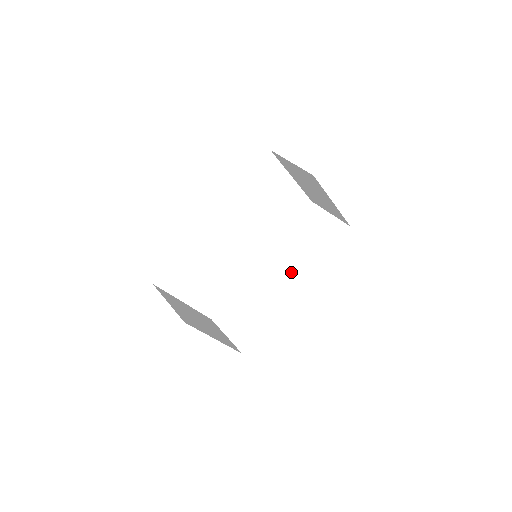
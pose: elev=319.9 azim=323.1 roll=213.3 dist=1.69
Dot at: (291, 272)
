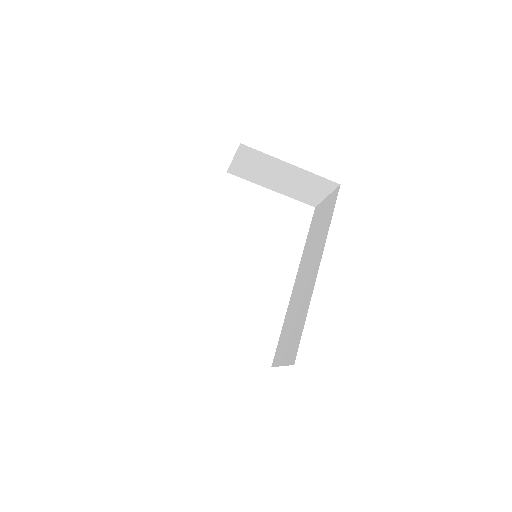
Dot at: (313, 262)
